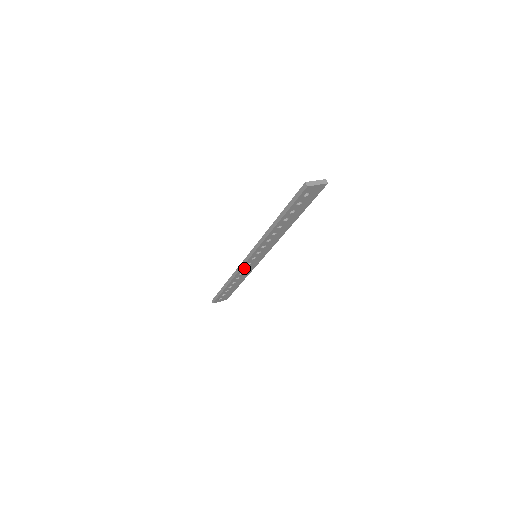
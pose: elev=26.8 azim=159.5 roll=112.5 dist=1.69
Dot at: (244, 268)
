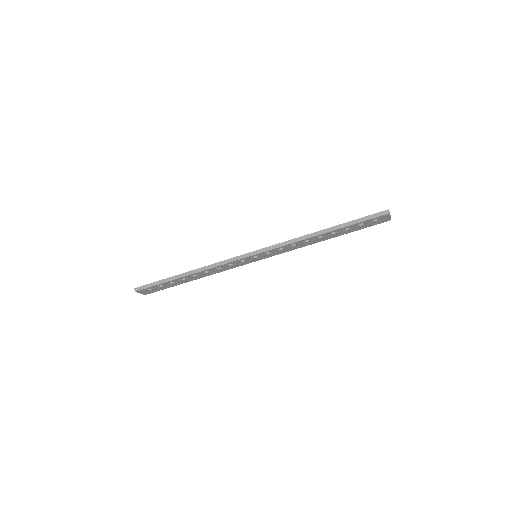
Dot at: occluded
